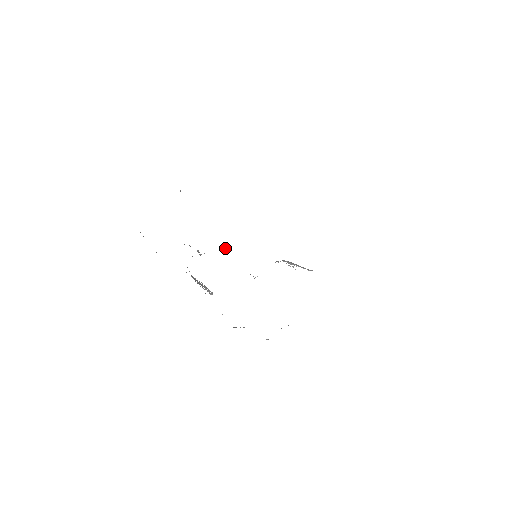
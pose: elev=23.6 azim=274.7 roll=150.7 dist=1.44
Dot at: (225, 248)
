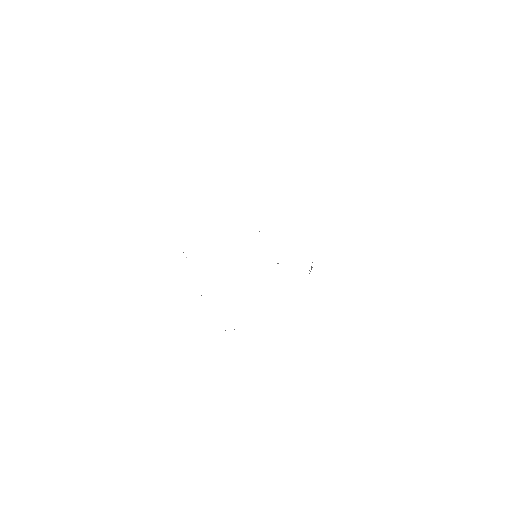
Dot at: occluded
